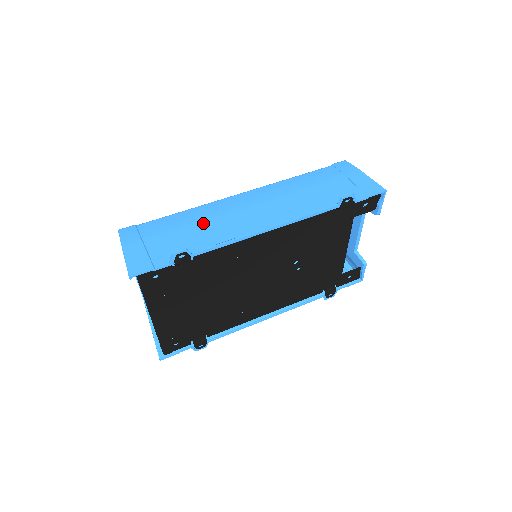
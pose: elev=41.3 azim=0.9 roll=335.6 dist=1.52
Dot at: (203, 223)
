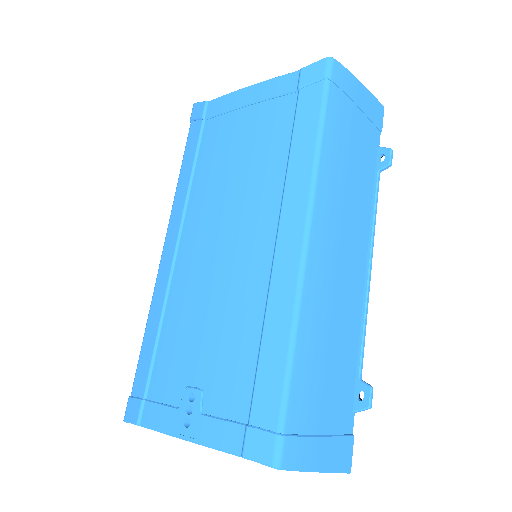
Dot at: (330, 333)
